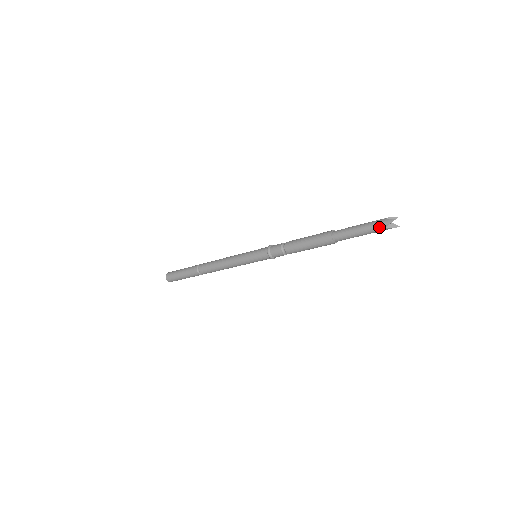
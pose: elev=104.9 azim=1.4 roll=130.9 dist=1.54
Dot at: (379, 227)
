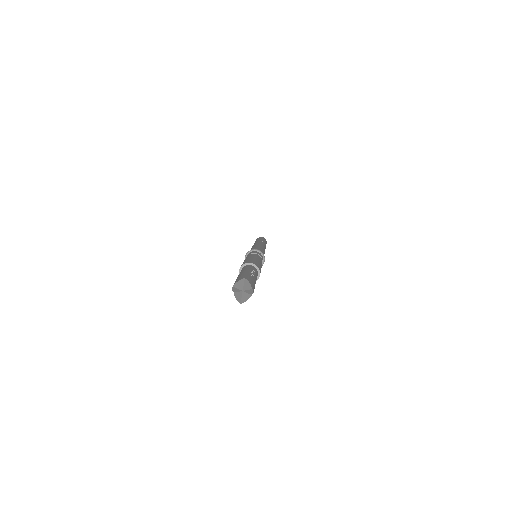
Dot at: occluded
